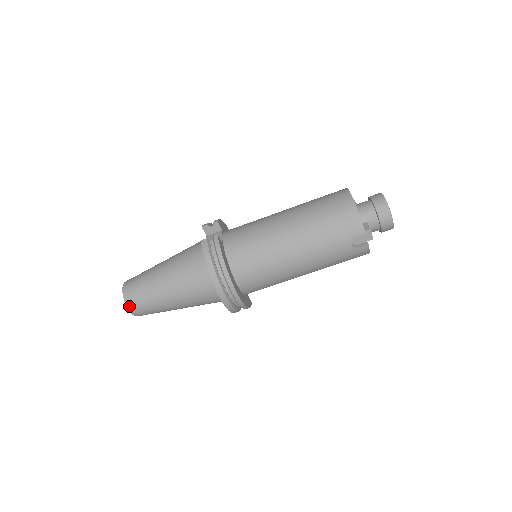
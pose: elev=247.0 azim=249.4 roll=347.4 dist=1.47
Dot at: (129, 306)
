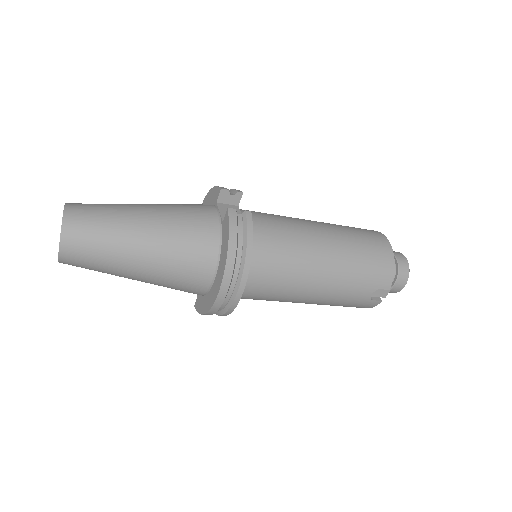
Dot at: (64, 244)
